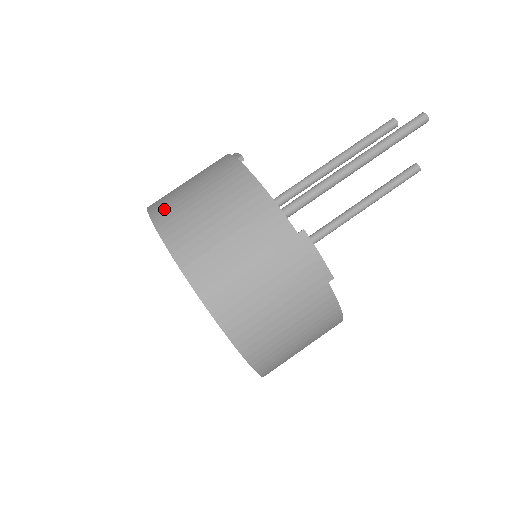
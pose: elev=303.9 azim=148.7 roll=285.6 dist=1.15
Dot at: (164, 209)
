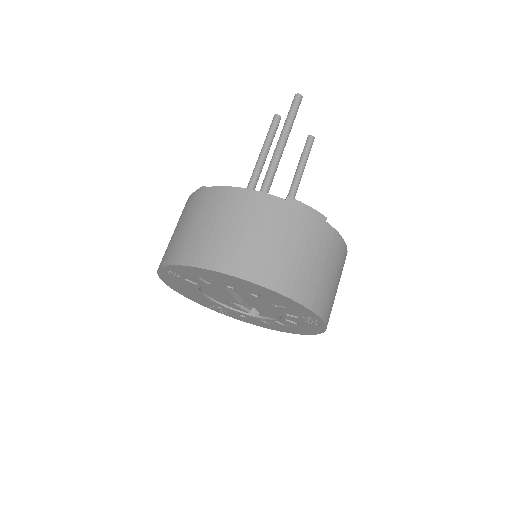
Dot at: (179, 252)
